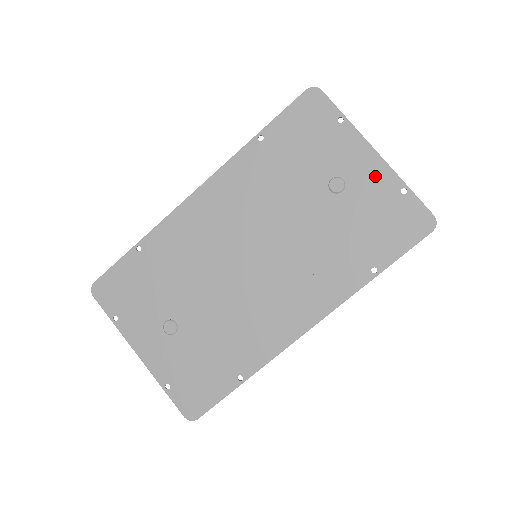
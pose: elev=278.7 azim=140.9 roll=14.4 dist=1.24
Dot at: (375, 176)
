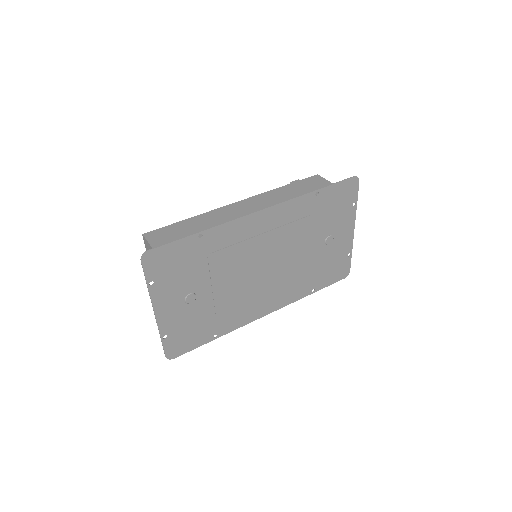
Dot at: (345, 242)
